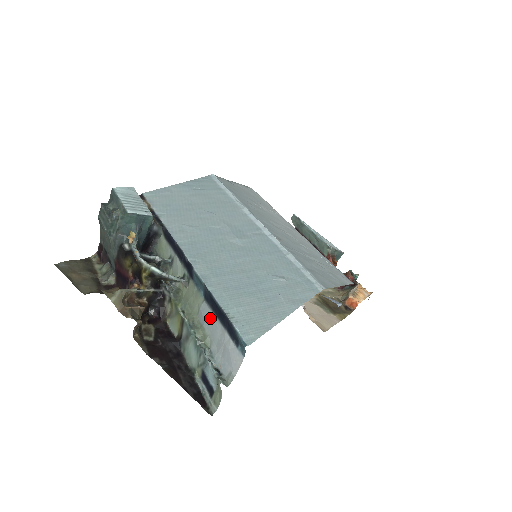
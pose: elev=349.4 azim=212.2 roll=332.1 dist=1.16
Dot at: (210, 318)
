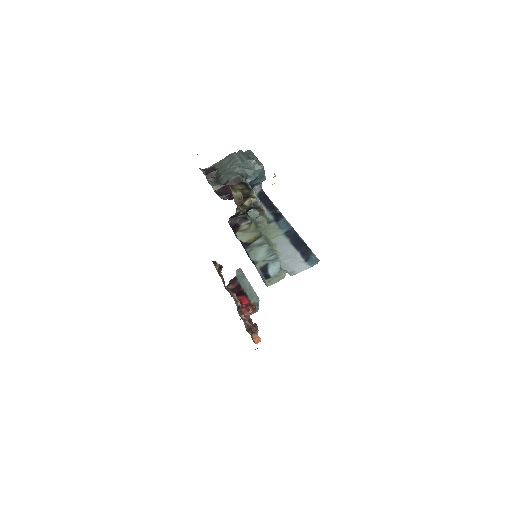
Dot at: (285, 243)
